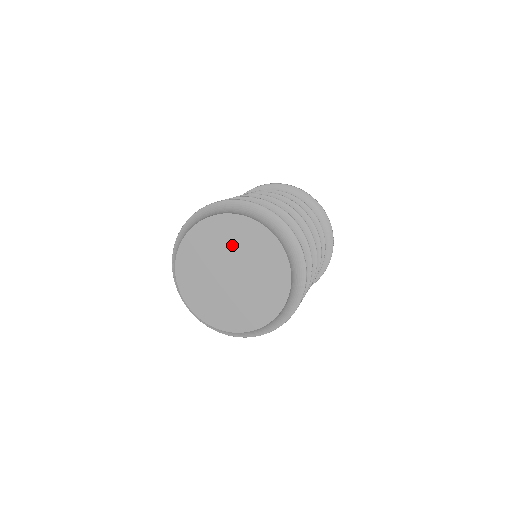
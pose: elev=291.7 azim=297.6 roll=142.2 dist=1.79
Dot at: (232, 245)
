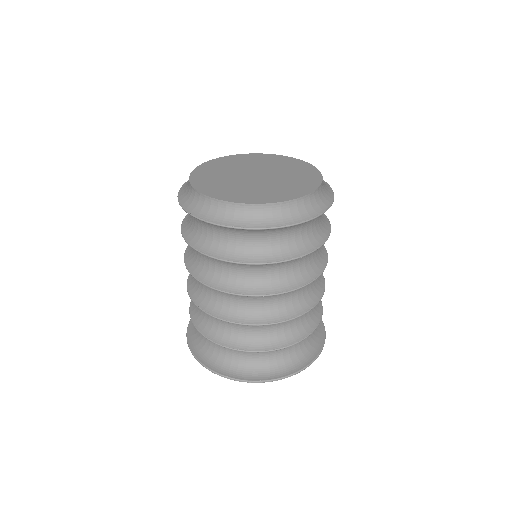
Dot at: (246, 164)
